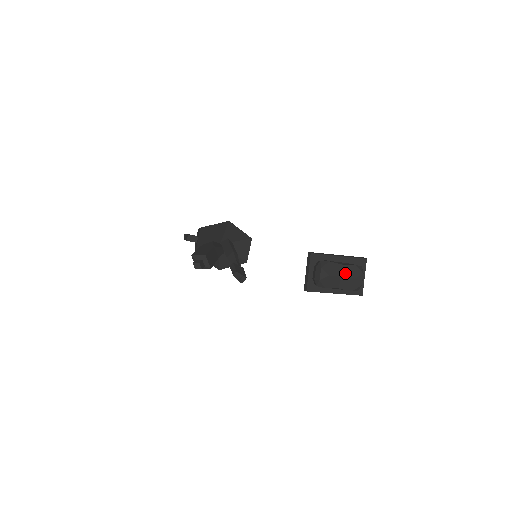
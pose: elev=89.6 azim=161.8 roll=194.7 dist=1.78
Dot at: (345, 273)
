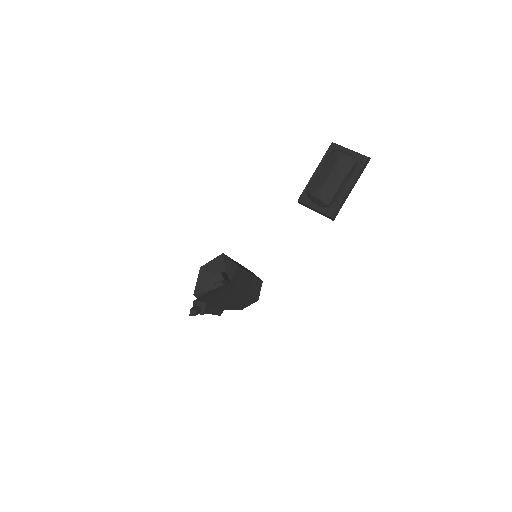
Dot at: (328, 170)
